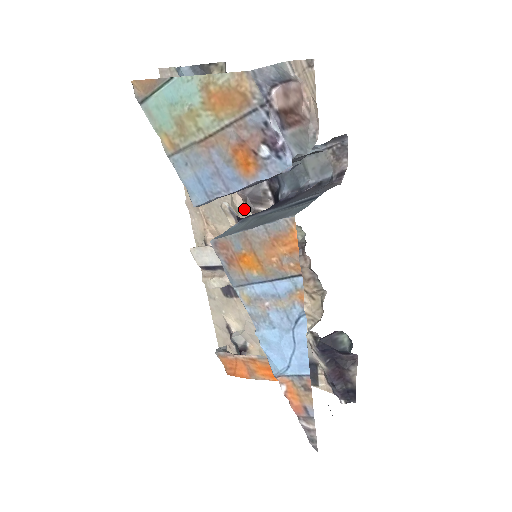
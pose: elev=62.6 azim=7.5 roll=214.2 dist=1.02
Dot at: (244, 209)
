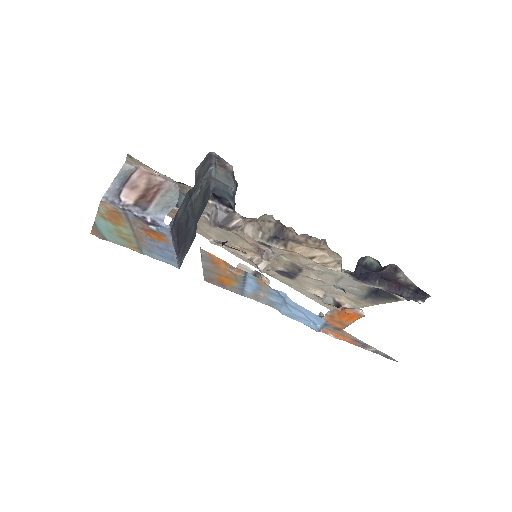
Dot at: occluded
